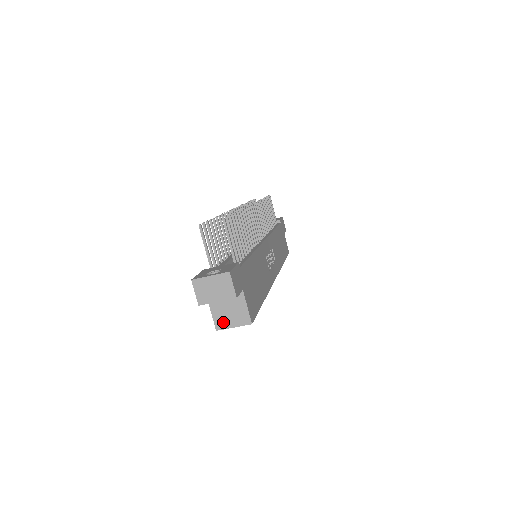
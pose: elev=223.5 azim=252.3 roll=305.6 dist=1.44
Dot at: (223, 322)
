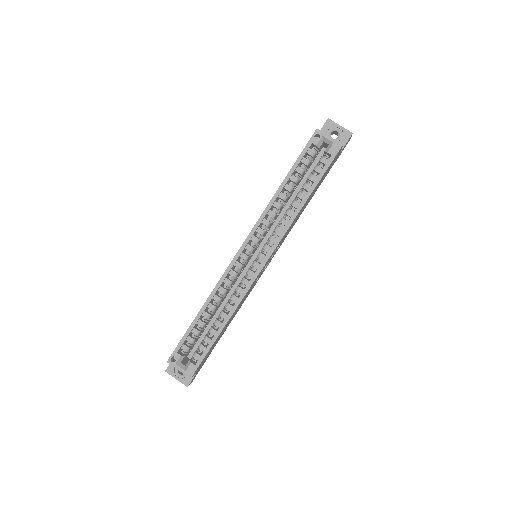
Dot at: (323, 134)
